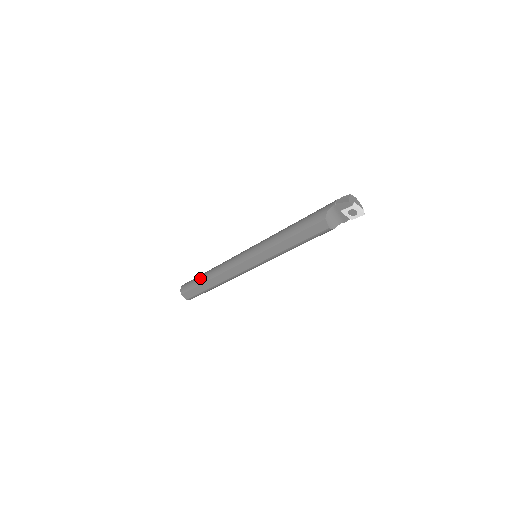
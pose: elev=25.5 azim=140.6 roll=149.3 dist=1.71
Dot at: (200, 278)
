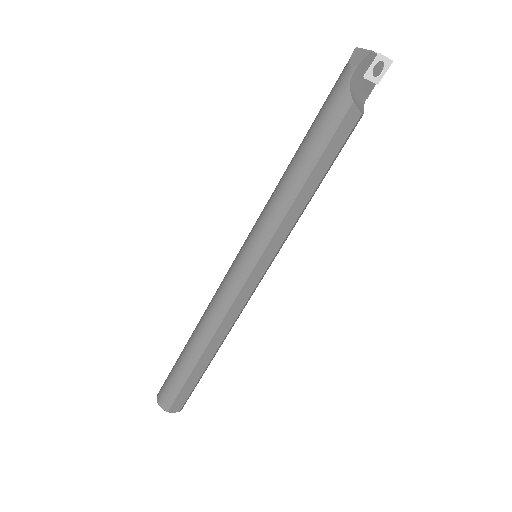
Dot at: (185, 362)
